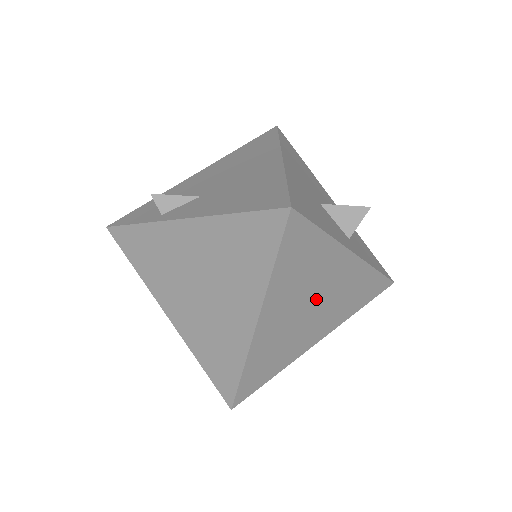
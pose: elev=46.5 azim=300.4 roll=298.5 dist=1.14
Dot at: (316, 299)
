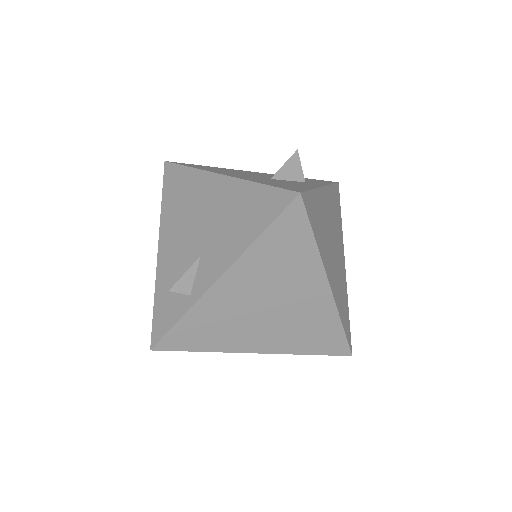
Dot at: (332, 237)
